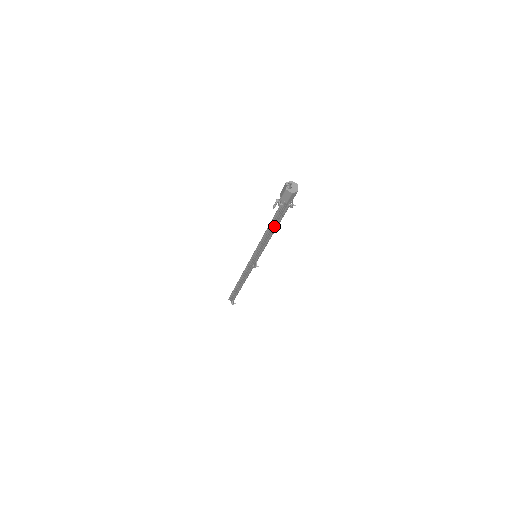
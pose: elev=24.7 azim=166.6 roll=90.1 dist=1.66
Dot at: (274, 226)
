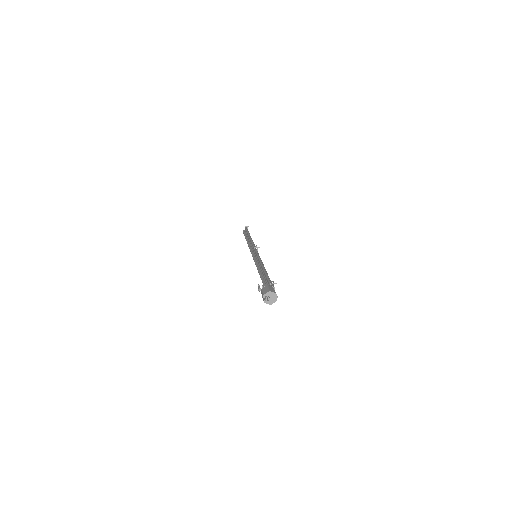
Dot at: occluded
